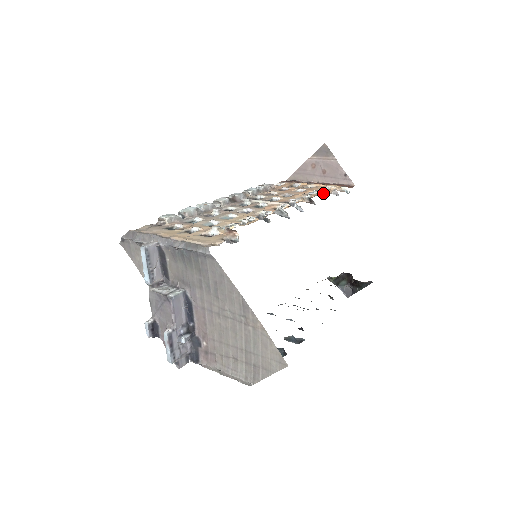
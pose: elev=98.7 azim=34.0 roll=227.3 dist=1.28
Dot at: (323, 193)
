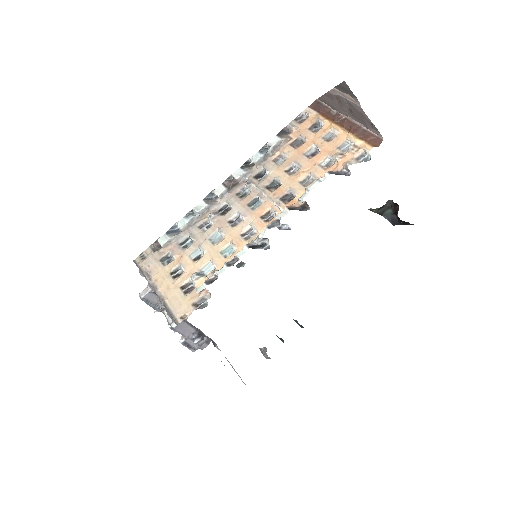
Dot at: (332, 170)
